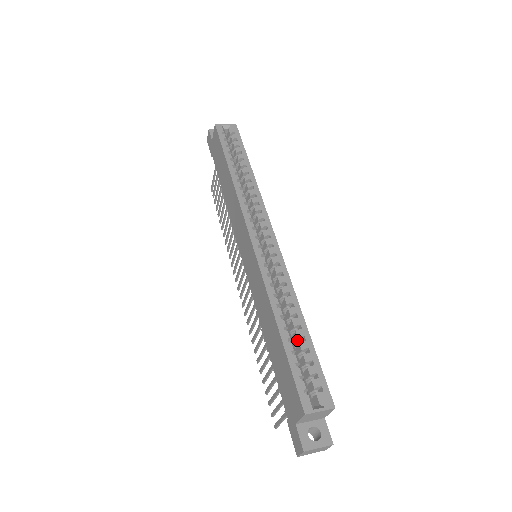
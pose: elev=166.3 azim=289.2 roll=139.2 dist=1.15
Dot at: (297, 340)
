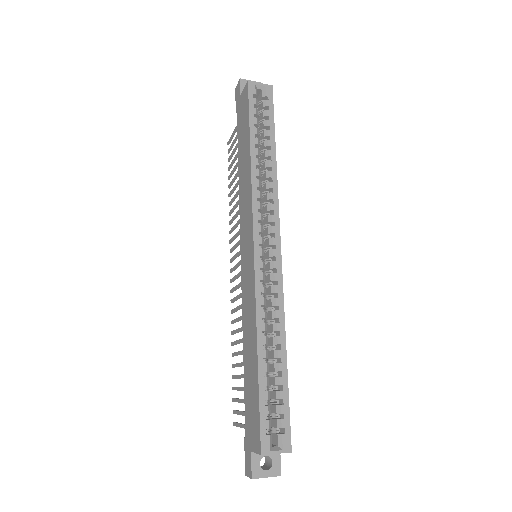
Dot at: (274, 372)
